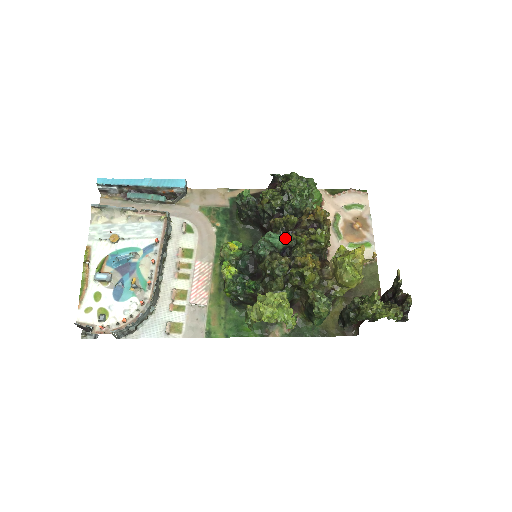
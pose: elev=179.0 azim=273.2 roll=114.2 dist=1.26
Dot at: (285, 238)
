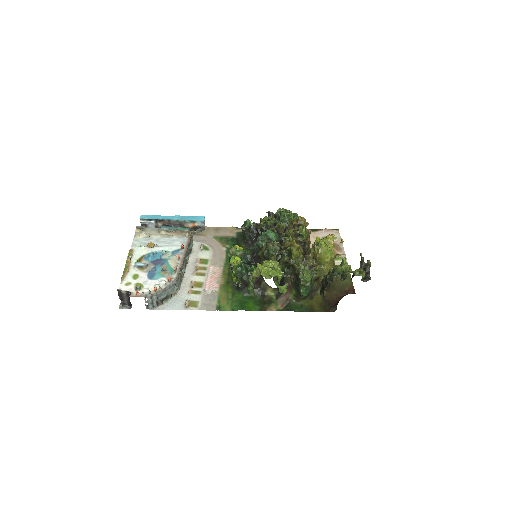
Dot at: (277, 236)
